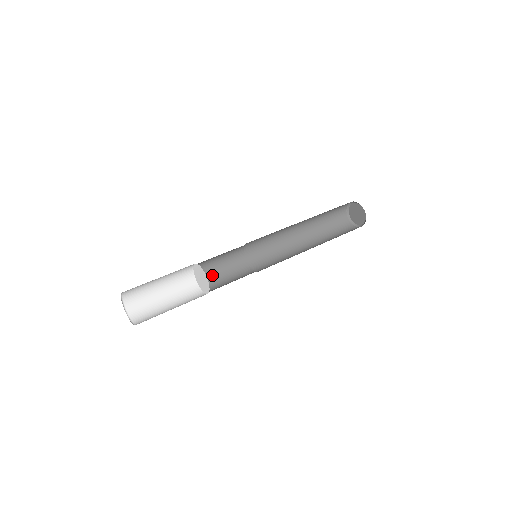
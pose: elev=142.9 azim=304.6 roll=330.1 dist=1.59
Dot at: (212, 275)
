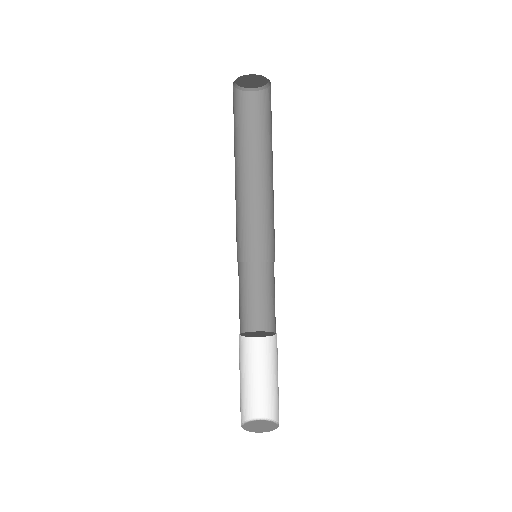
Dot at: (249, 312)
